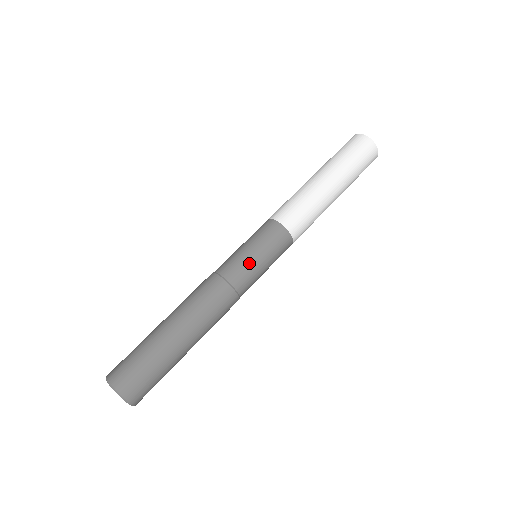
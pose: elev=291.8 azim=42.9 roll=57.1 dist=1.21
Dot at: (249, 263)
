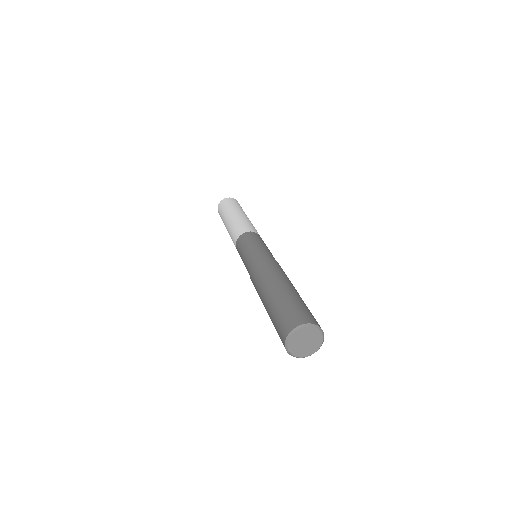
Dot at: (256, 248)
